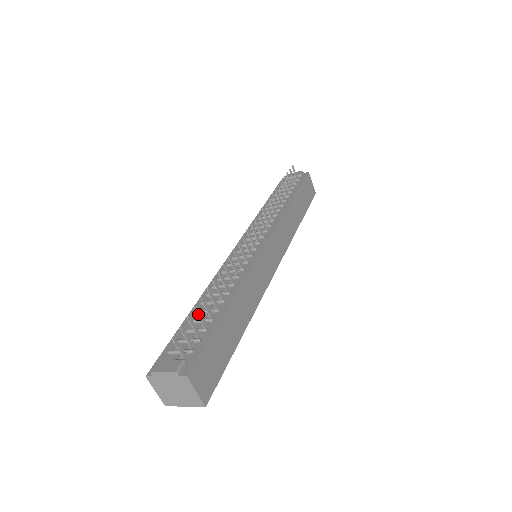
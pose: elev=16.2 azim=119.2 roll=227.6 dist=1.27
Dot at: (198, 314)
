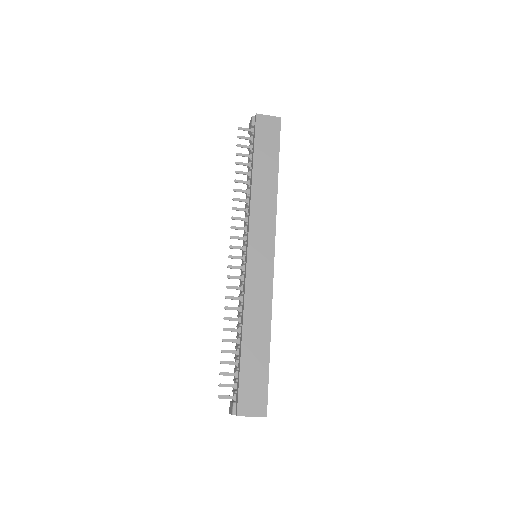
Dot at: occluded
